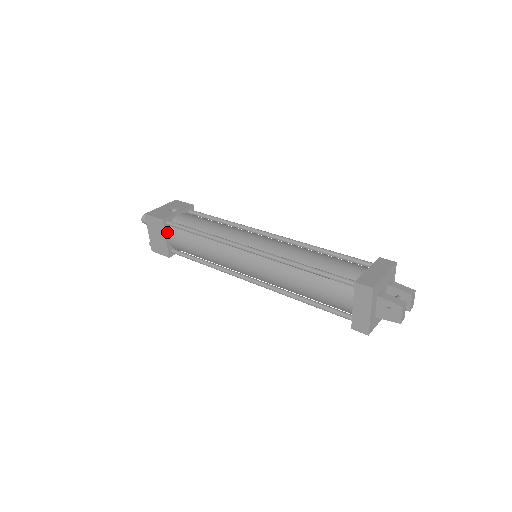
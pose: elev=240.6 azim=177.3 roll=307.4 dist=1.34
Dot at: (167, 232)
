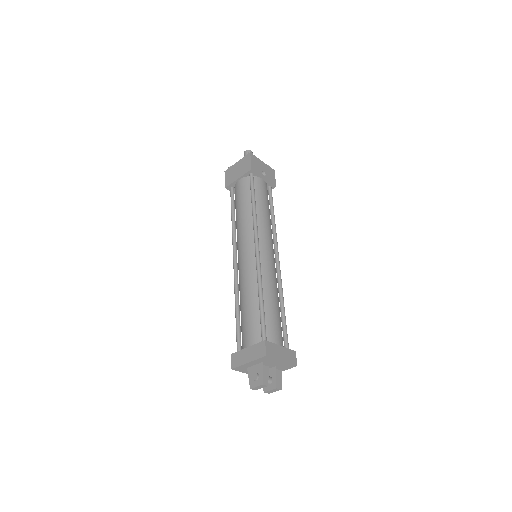
Dot at: (244, 177)
